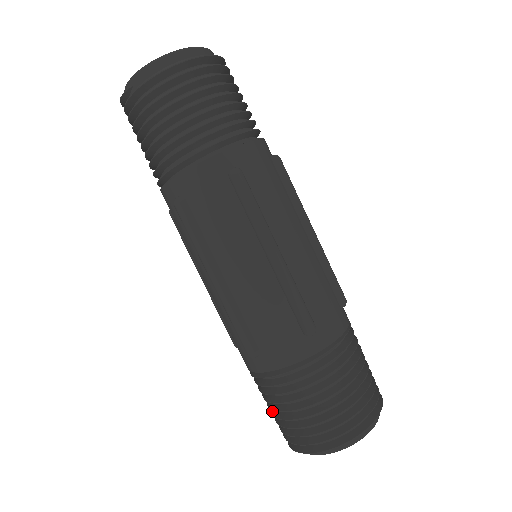
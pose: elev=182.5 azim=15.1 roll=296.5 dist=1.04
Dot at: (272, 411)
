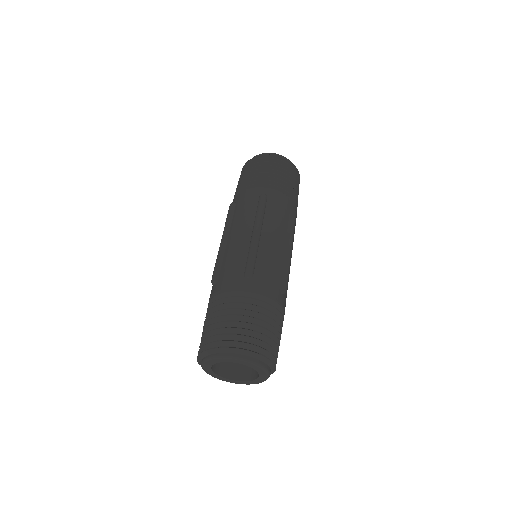
Dot at: occluded
